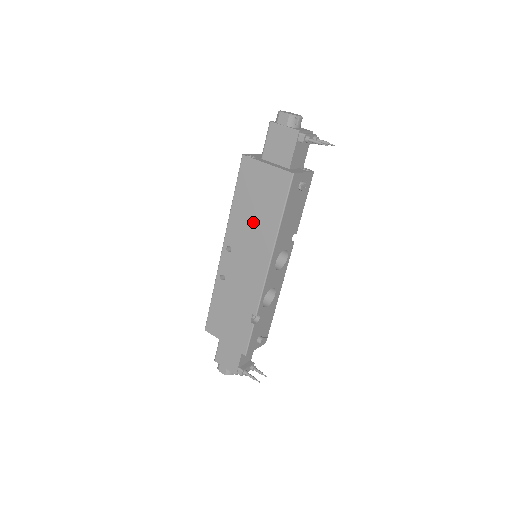
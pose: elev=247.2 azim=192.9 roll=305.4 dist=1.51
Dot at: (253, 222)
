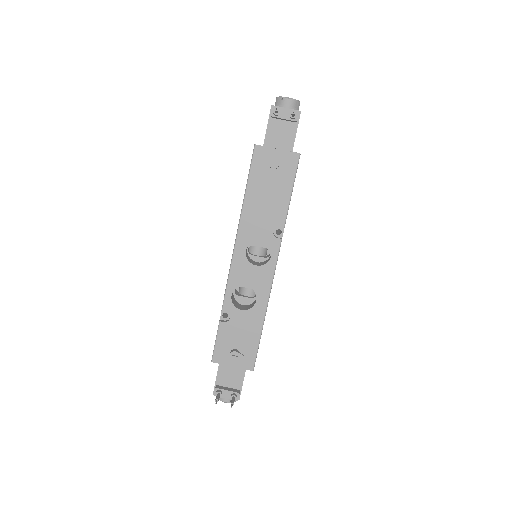
Dot at: occluded
